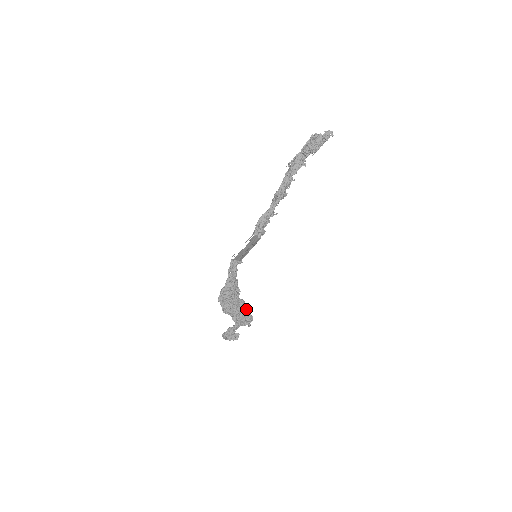
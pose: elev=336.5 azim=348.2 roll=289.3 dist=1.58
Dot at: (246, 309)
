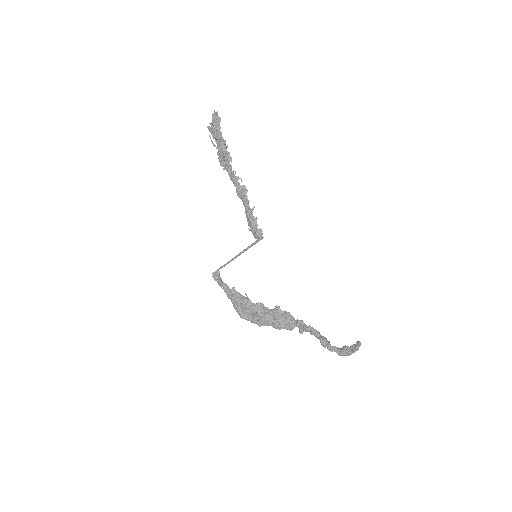
Dot at: (273, 309)
